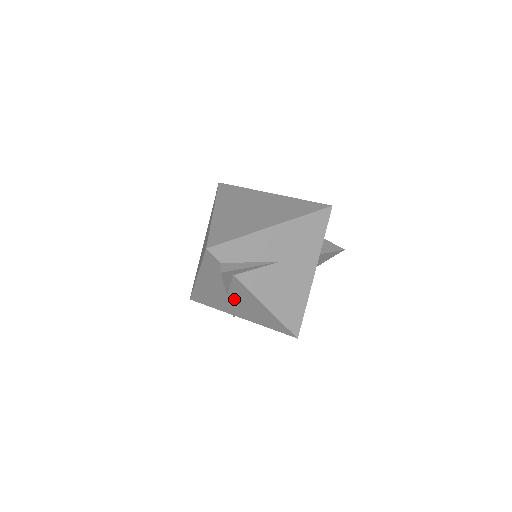
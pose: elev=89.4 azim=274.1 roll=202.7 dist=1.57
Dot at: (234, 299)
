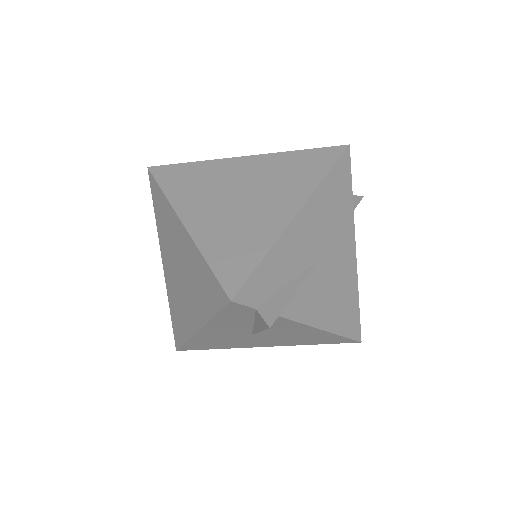
Dot at: (264, 335)
